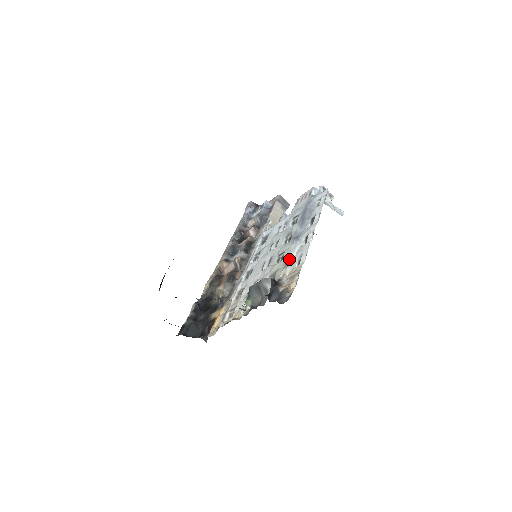
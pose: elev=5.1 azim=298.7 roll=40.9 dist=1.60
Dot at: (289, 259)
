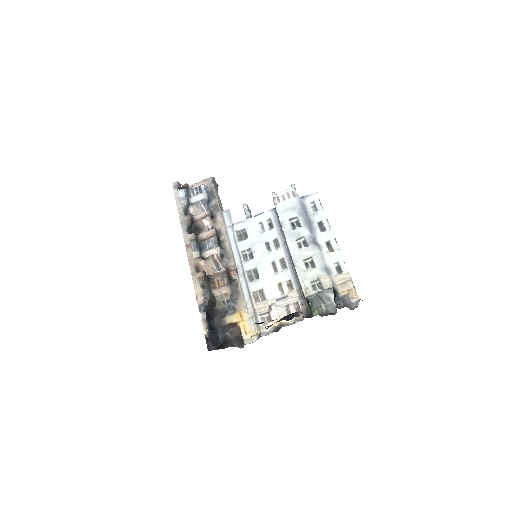
Dot at: (325, 266)
